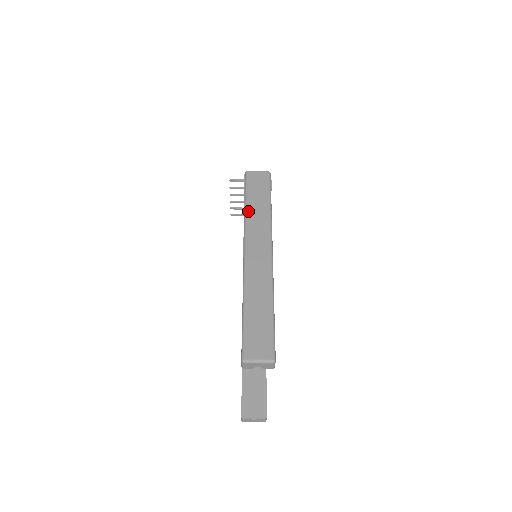
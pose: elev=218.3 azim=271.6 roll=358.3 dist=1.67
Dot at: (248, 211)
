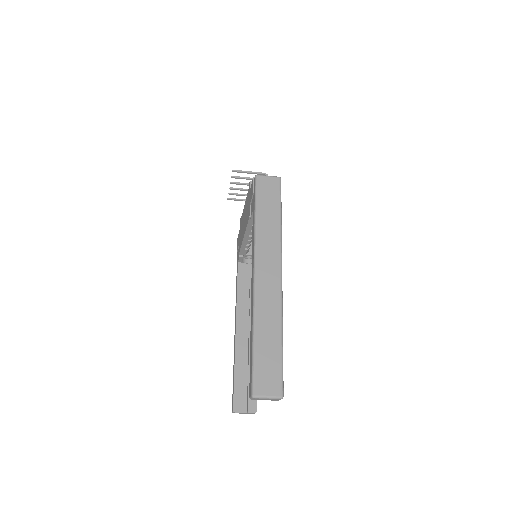
Dot at: (258, 226)
